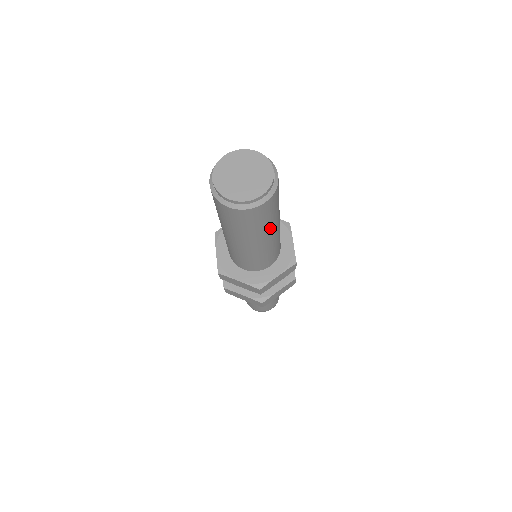
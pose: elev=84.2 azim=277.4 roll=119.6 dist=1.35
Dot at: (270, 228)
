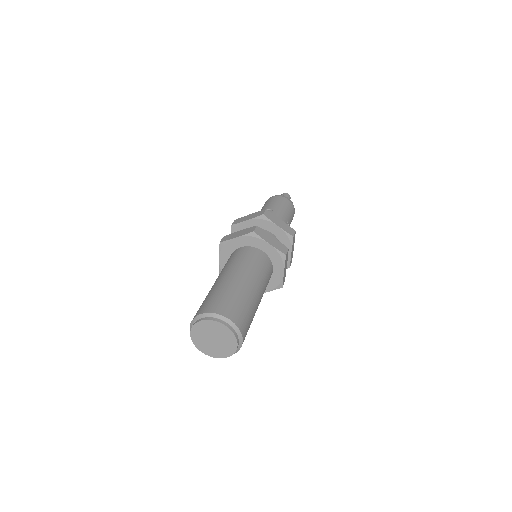
Dot at: (255, 308)
